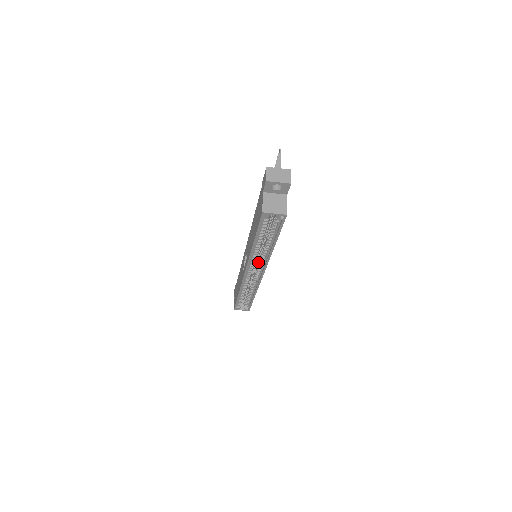
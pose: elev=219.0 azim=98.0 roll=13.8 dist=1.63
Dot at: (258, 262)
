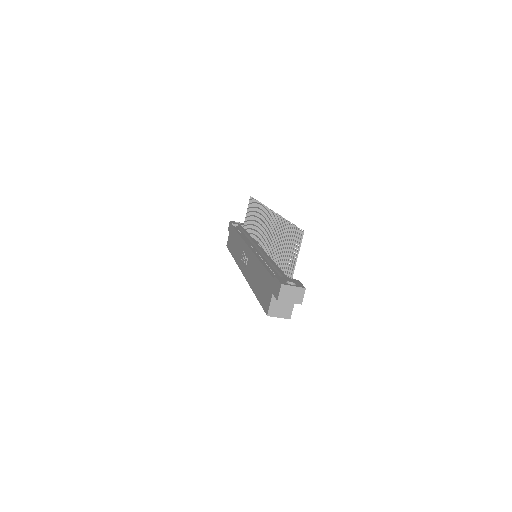
Dot at: occluded
